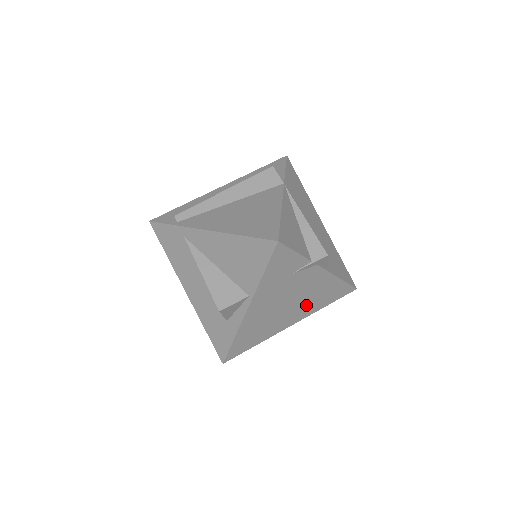
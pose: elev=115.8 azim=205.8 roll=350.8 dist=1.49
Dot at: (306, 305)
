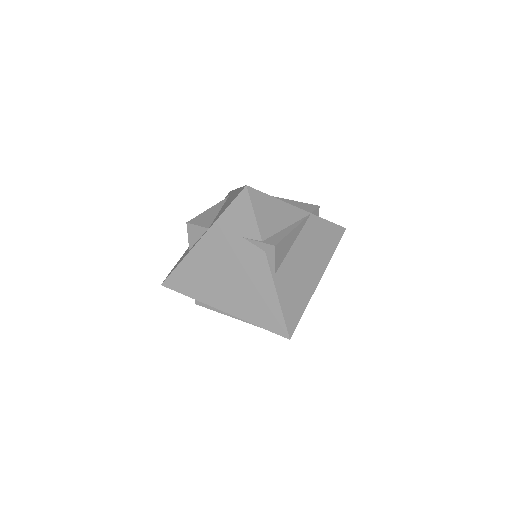
Dot at: (241, 298)
